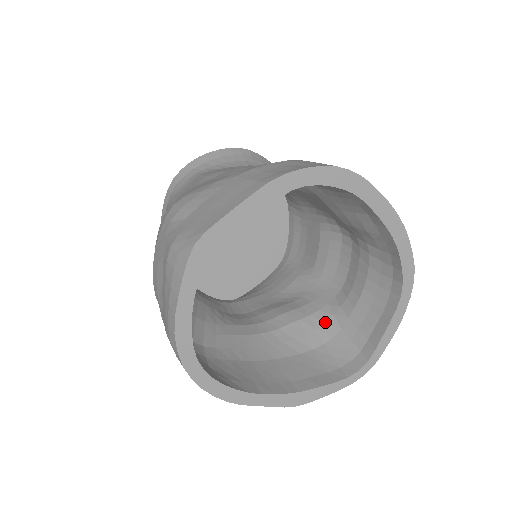
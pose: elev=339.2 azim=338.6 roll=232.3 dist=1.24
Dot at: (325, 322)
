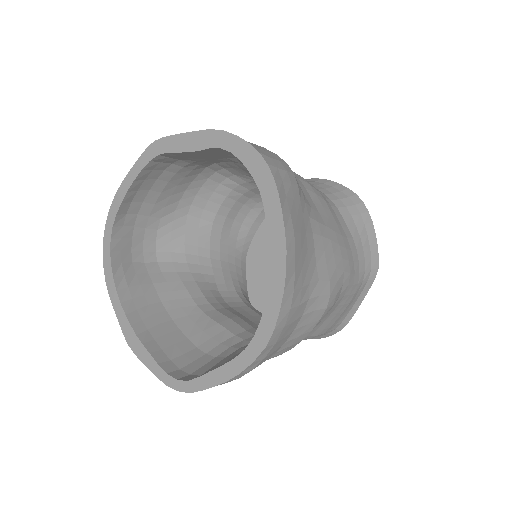
Dot at: (231, 346)
